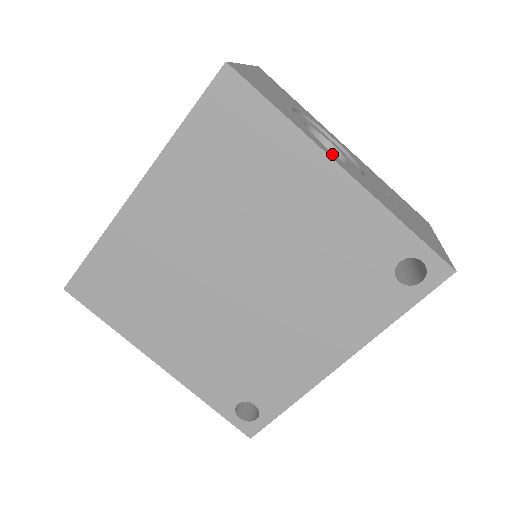
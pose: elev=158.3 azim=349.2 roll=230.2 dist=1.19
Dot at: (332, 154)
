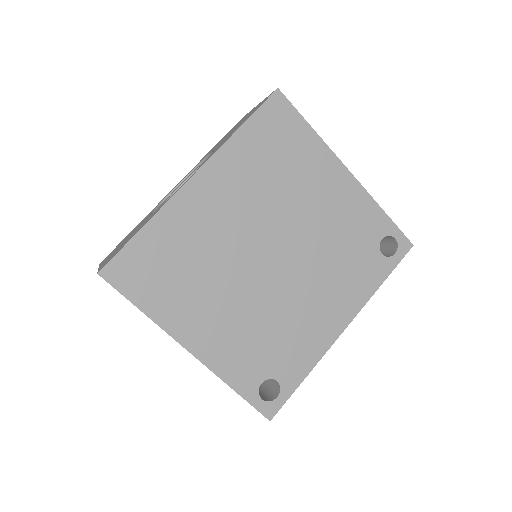
Dot at: occluded
